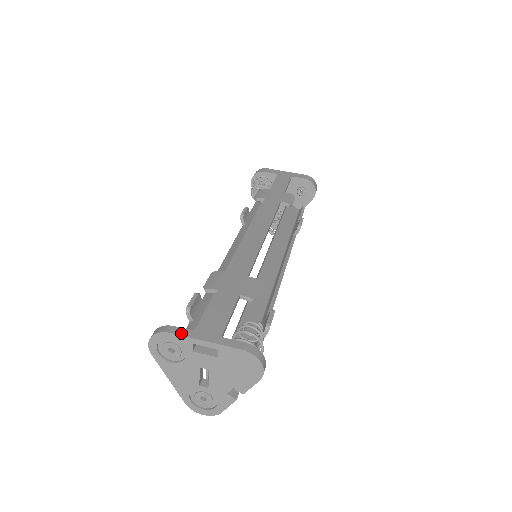
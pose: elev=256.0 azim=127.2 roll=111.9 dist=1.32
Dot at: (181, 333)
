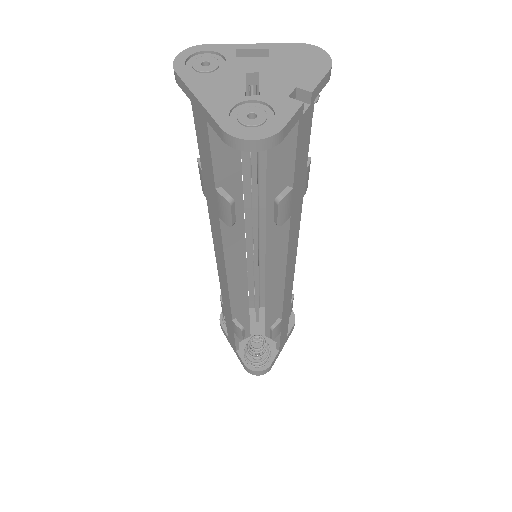
Dot at: (220, 47)
